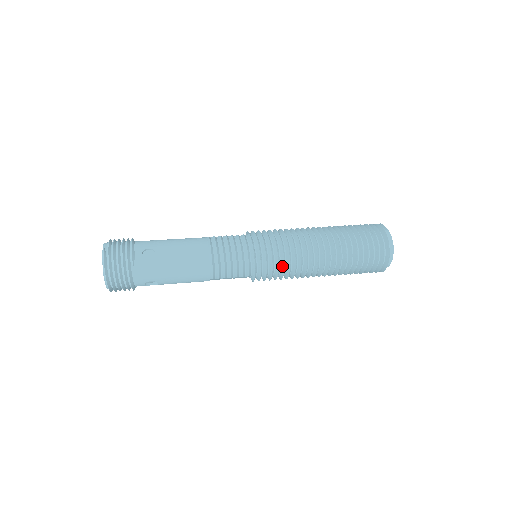
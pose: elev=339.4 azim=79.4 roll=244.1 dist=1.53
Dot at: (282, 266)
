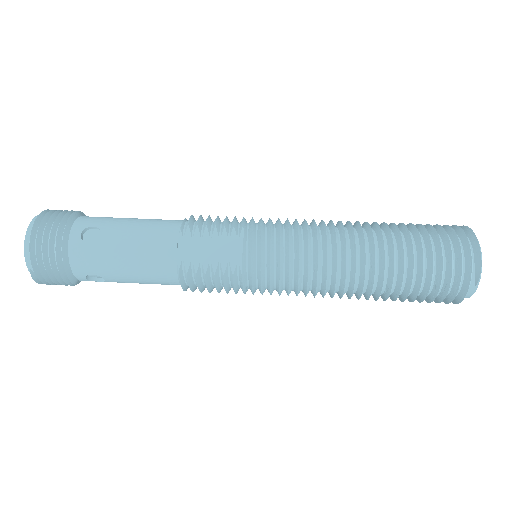
Dot at: occluded
